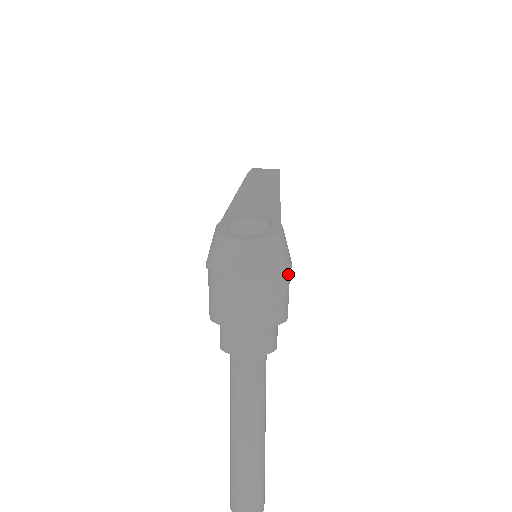
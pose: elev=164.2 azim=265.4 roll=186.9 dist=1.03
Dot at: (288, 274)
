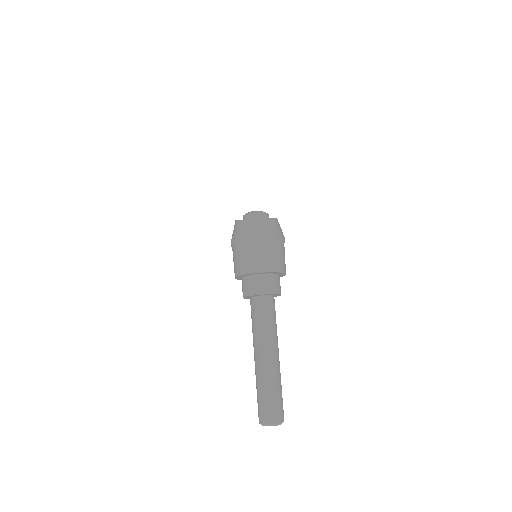
Dot at: occluded
